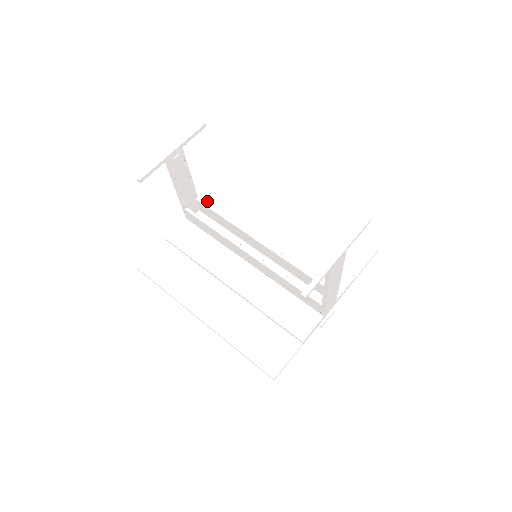
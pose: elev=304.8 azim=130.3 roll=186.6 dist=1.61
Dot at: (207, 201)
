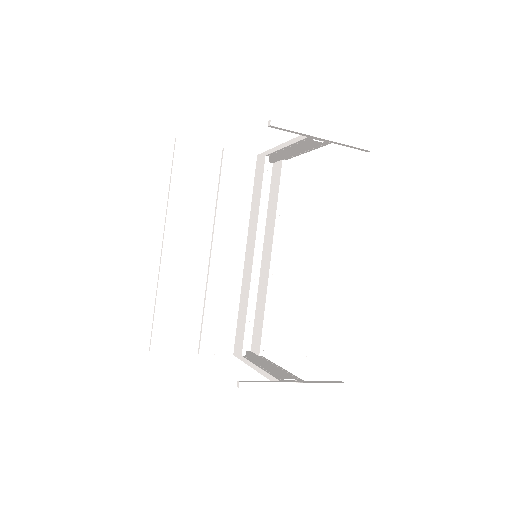
Dot at: (287, 165)
